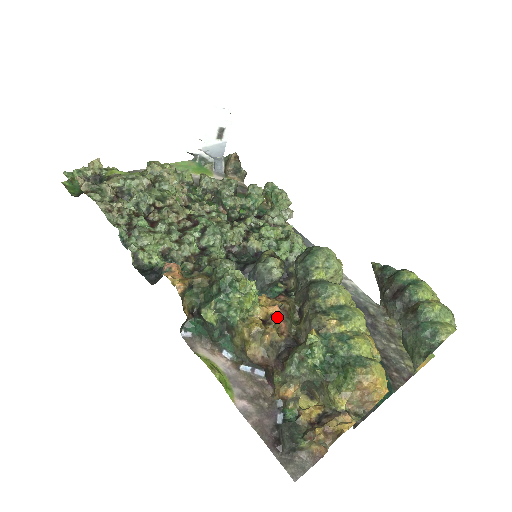
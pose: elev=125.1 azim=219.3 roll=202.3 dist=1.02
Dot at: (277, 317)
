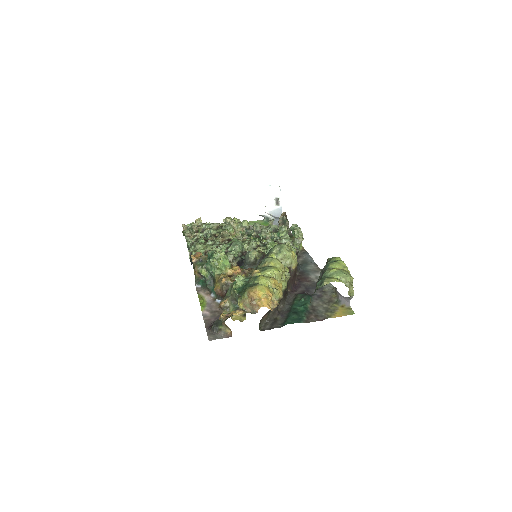
Dot at: occluded
